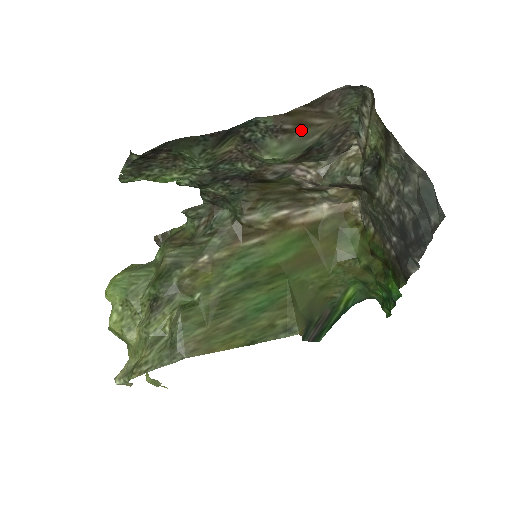
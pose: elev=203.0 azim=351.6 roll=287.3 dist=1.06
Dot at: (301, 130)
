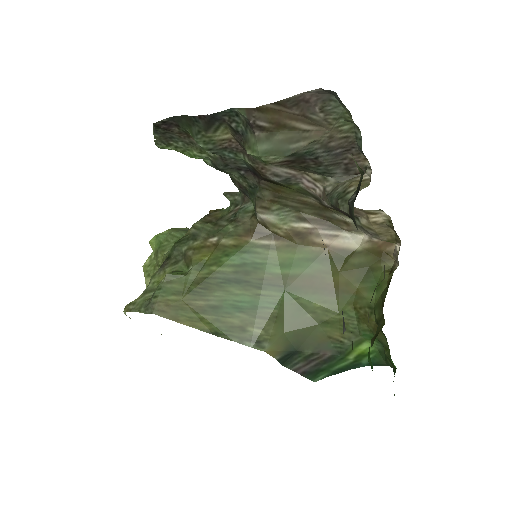
Dot at: (282, 131)
